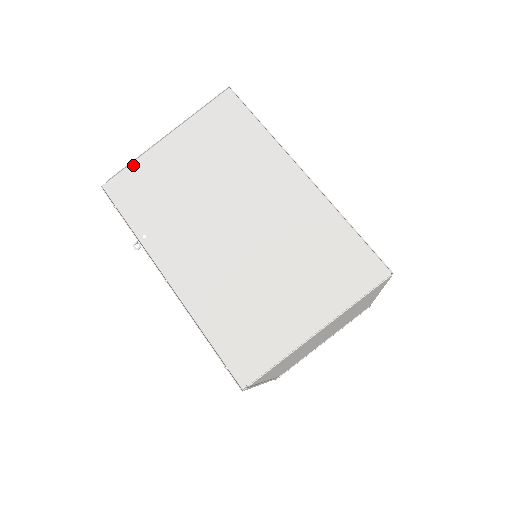
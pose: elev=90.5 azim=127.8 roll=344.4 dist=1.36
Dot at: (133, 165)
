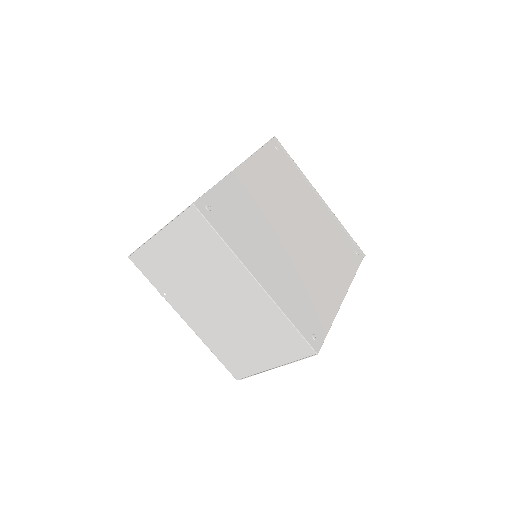
Dot at: (143, 248)
